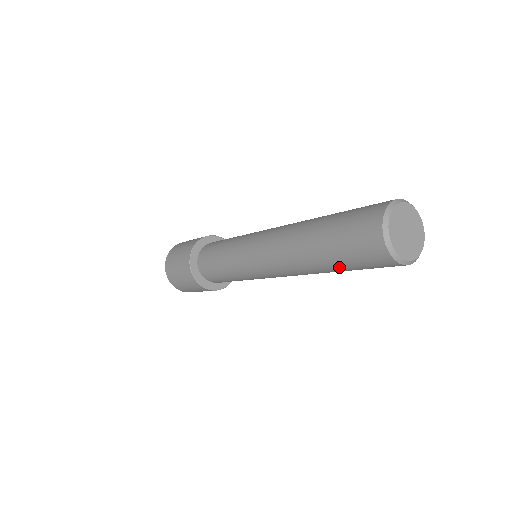
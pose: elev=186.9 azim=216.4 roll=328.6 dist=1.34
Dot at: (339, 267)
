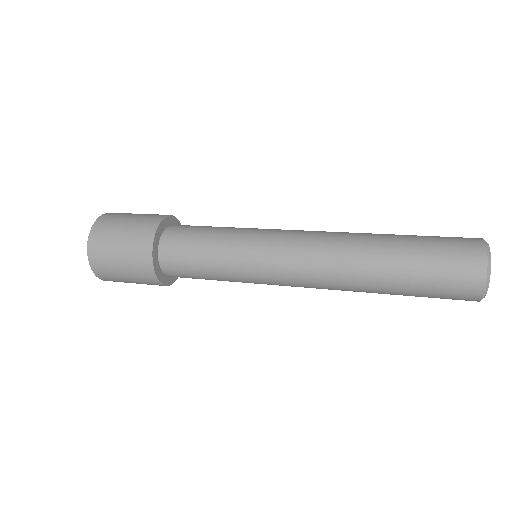
Dot at: (406, 287)
